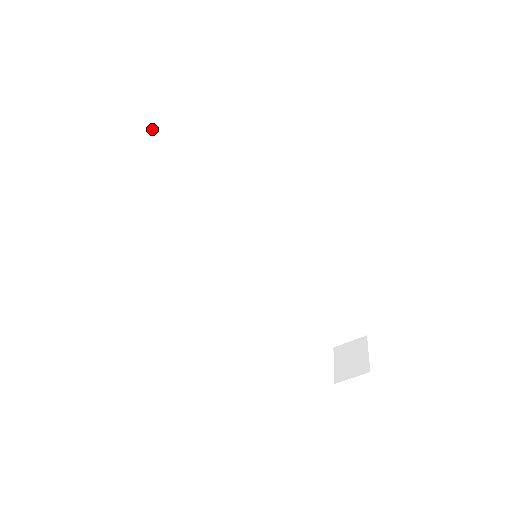
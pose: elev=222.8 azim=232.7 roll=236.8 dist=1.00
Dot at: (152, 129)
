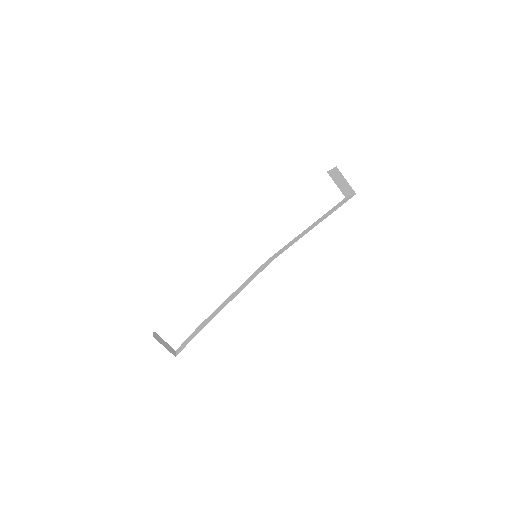
Dot at: occluded
